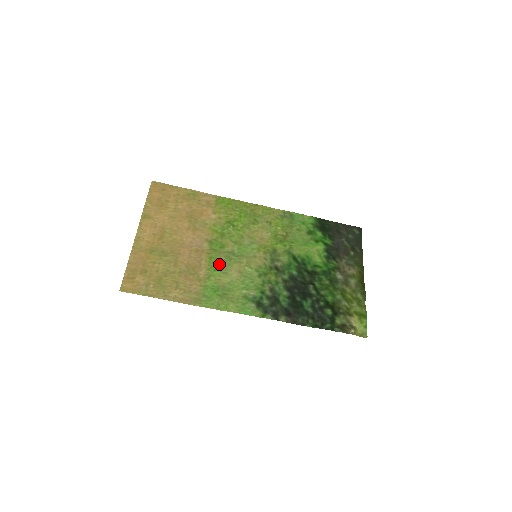
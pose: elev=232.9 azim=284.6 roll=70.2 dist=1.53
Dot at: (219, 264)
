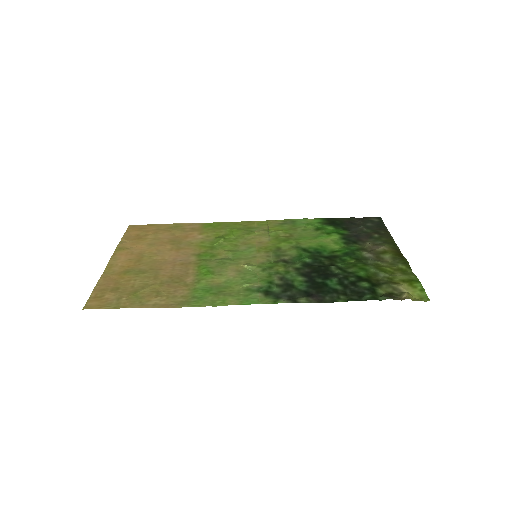
Dot at: (210, 269)
